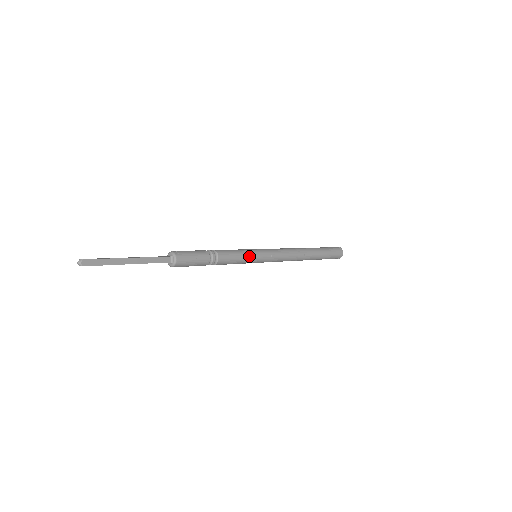
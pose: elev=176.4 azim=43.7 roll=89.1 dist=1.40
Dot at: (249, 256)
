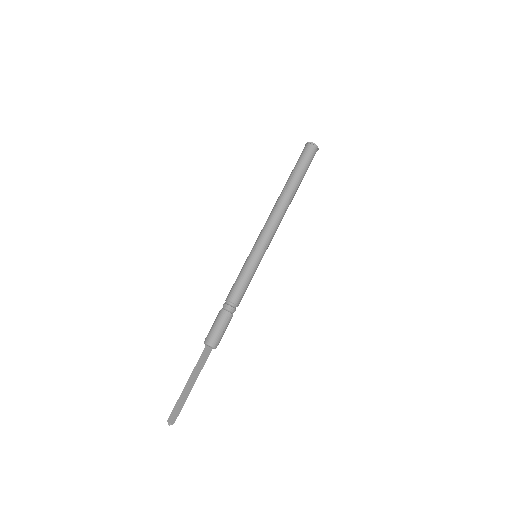
Dot at: (253, 270)
